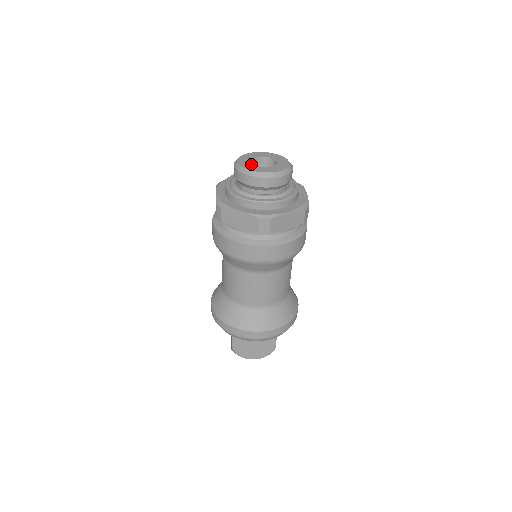
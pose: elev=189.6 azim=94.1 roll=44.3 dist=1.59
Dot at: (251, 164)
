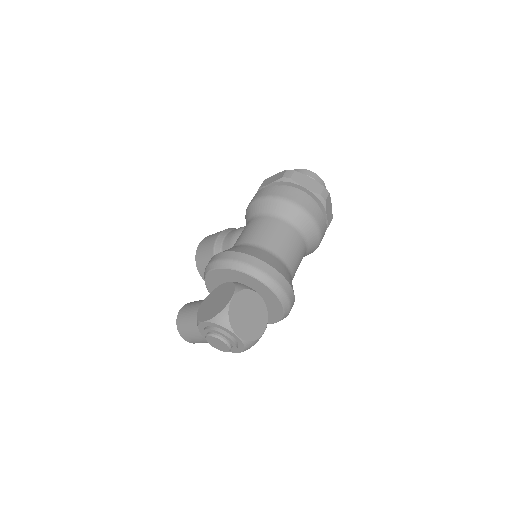
Dot at: occluded
